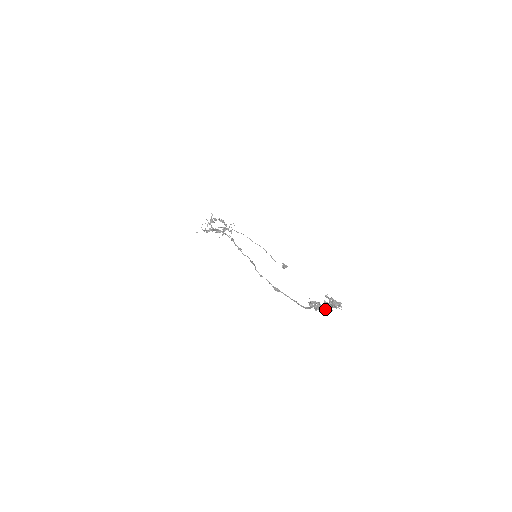
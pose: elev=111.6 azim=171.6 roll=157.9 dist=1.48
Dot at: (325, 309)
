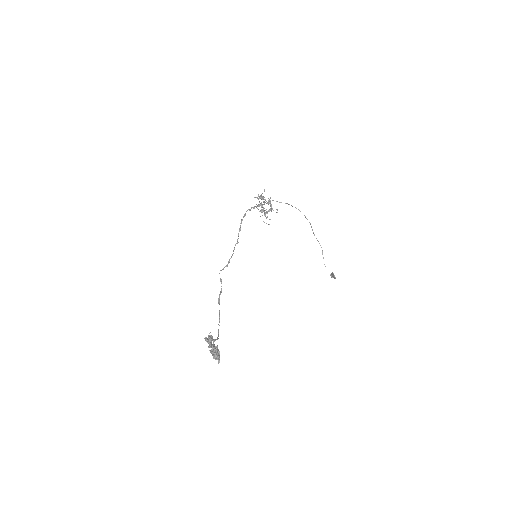
Dot at: occluded
